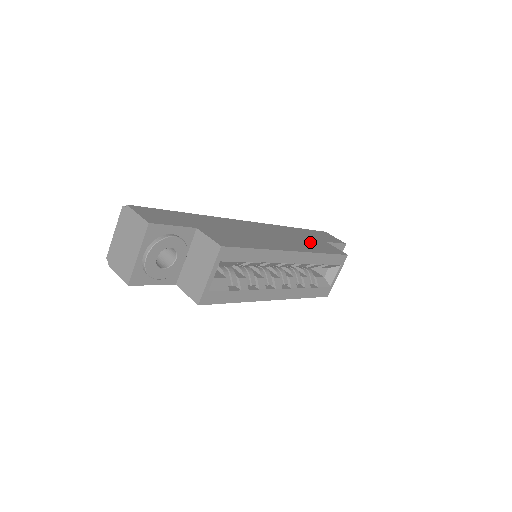
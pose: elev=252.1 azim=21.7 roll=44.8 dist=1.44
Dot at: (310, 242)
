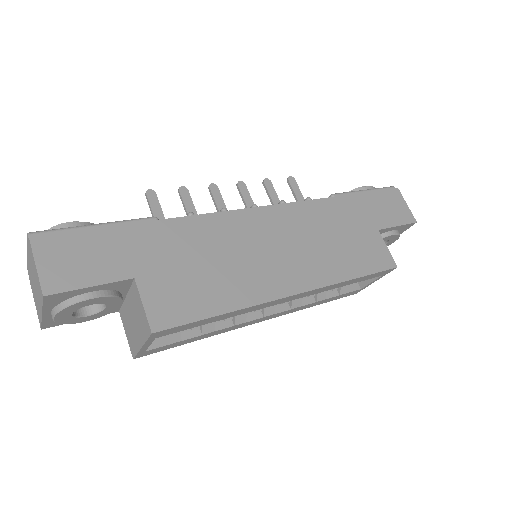
Dot at: (344, 245)
